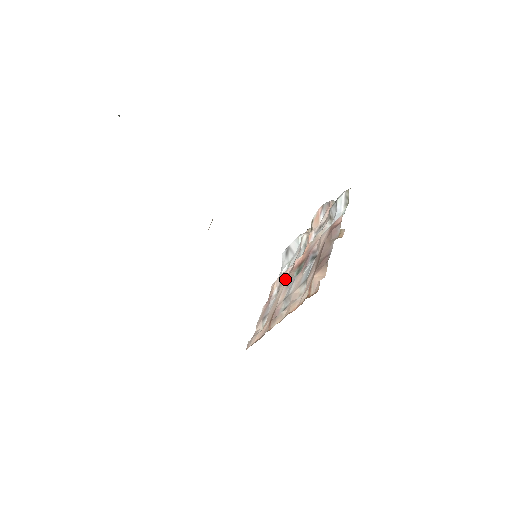
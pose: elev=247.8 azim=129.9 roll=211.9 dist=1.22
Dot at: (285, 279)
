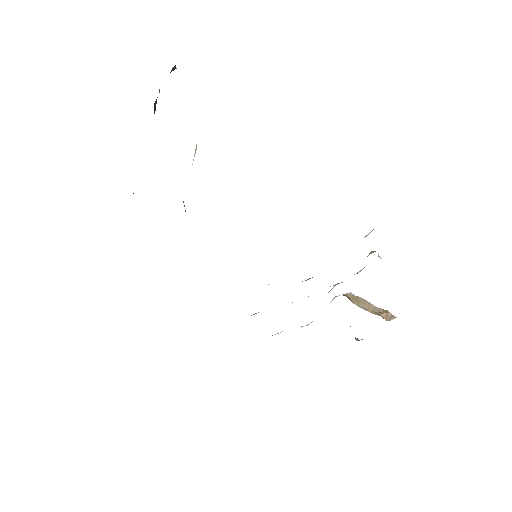
Dot at: occluded
